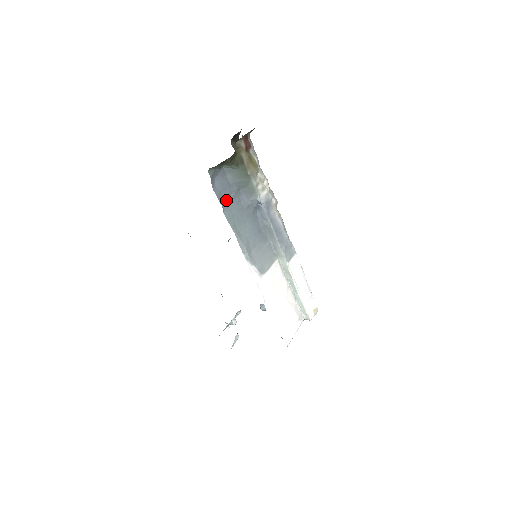
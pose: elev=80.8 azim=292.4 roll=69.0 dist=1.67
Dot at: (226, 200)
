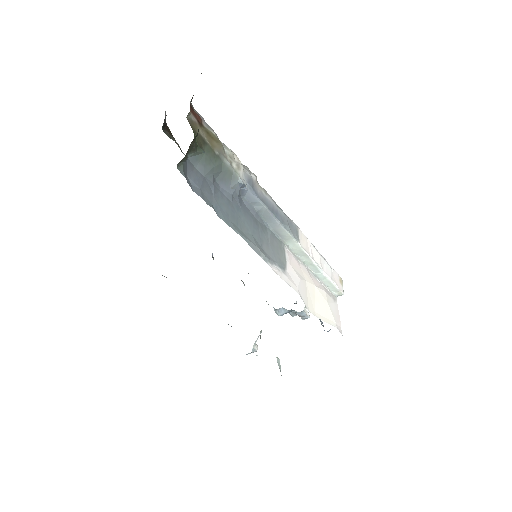
Dot at: (211, 199)
